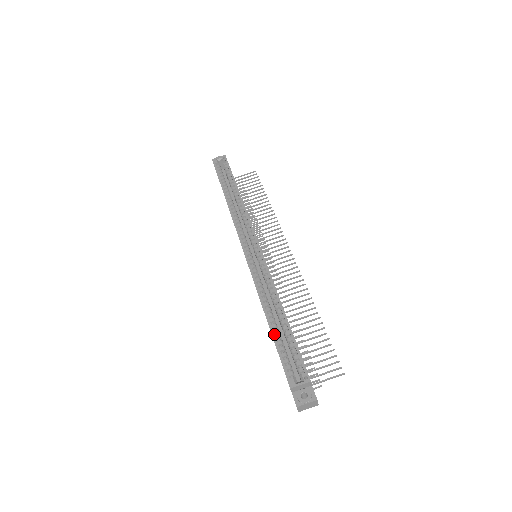
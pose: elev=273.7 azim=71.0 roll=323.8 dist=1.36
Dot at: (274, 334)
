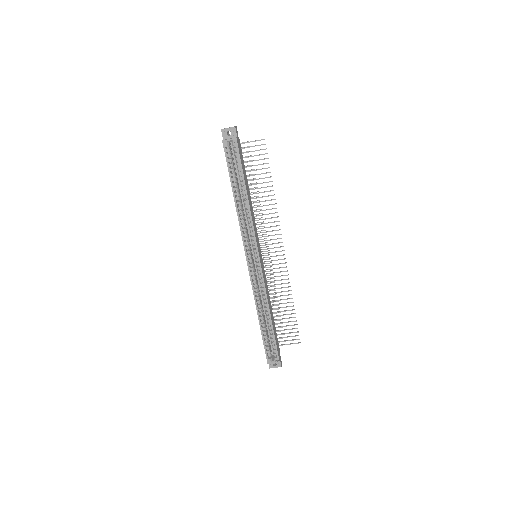
Dot at: (262, 329)
